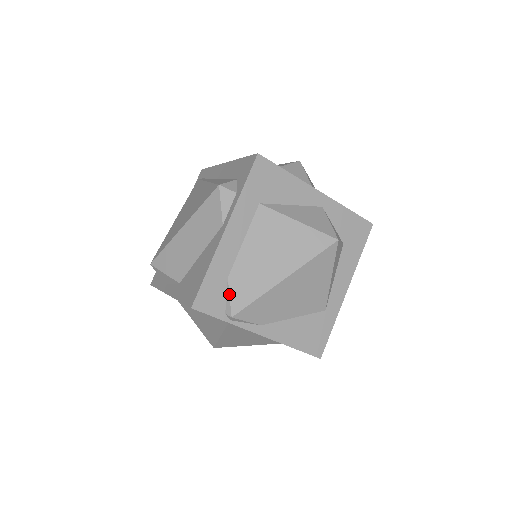
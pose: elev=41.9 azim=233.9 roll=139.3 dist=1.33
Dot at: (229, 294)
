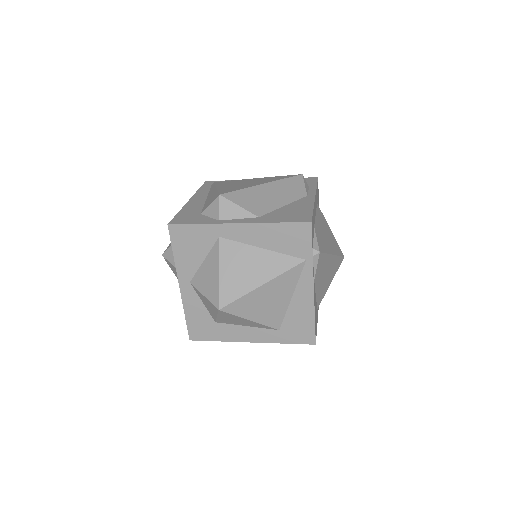
Dot at: (316, 237)
